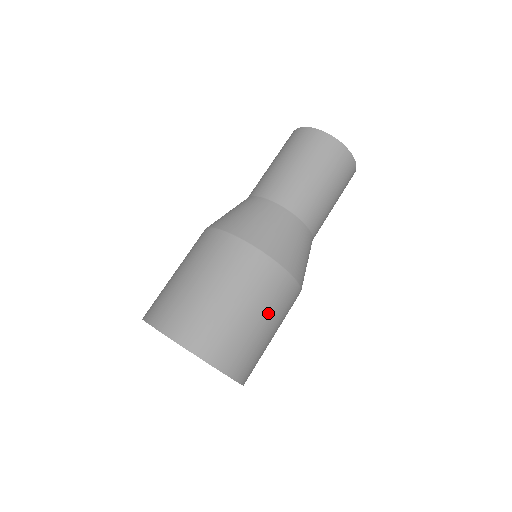
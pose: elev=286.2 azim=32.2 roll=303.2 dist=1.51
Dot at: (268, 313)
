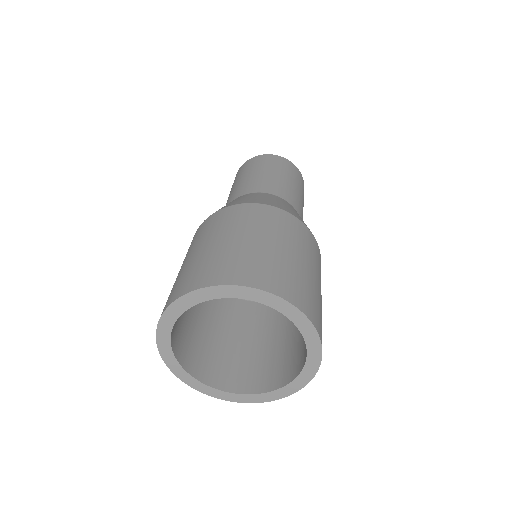
Dot at: (317, 272)
